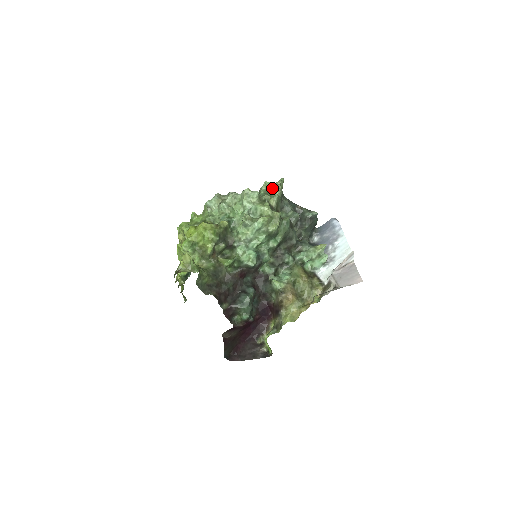
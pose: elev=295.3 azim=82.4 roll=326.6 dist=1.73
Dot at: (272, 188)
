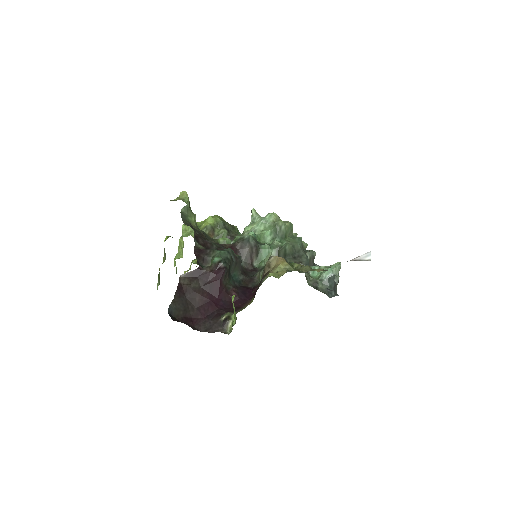
Dot at: occluded
